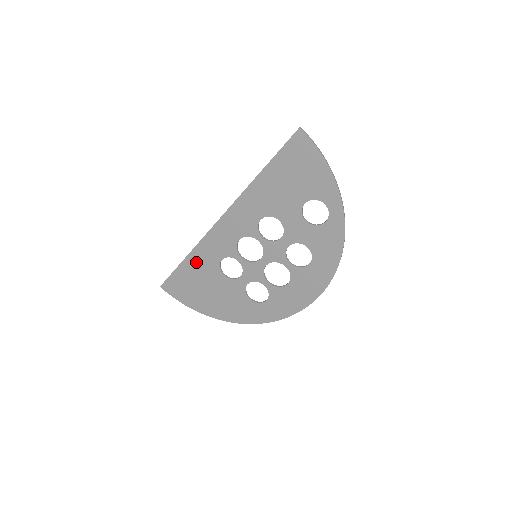
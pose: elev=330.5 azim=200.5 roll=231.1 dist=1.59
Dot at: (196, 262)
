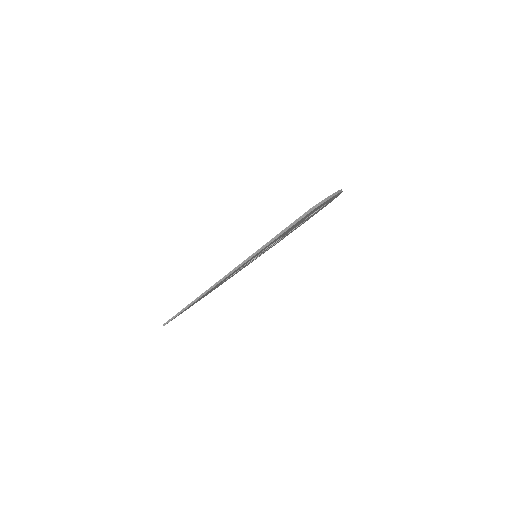
Dot at: occluded
